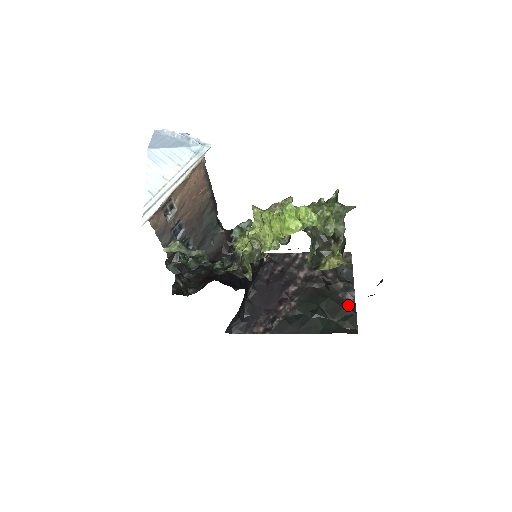
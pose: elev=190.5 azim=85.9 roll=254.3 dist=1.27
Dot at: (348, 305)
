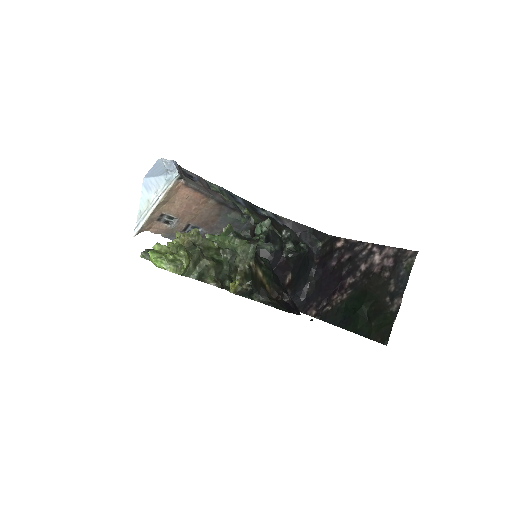
Dot at: (390, 312)
